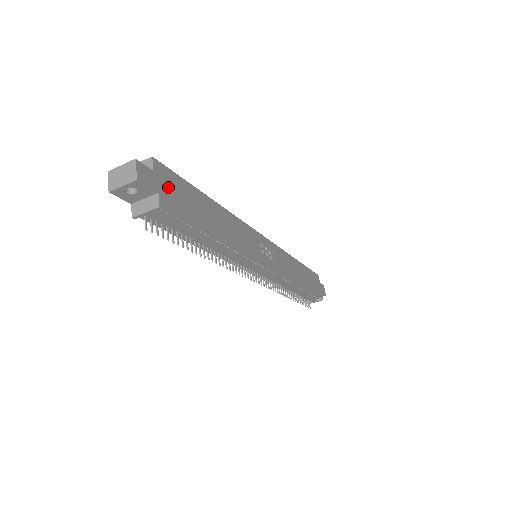
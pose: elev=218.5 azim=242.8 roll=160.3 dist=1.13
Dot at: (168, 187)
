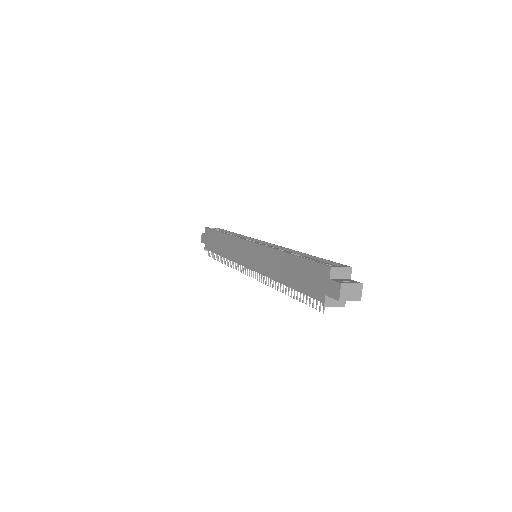
Dot at: occluded
